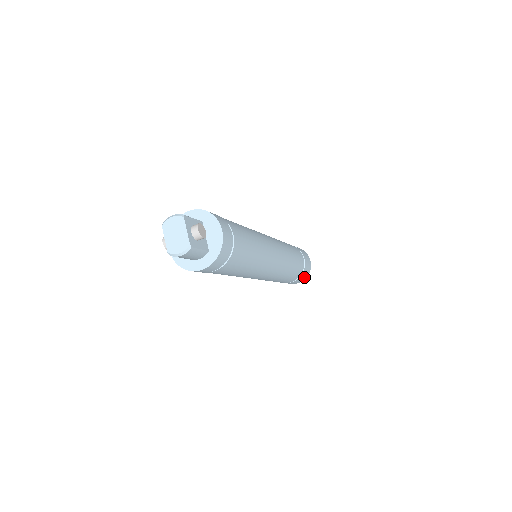
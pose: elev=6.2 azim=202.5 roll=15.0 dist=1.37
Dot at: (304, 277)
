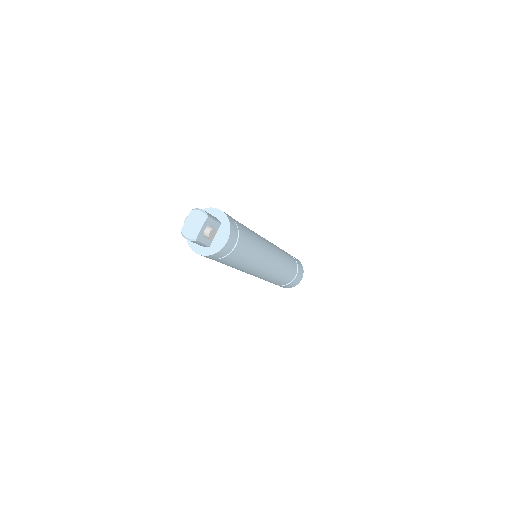
Dot at: (287, 287)
